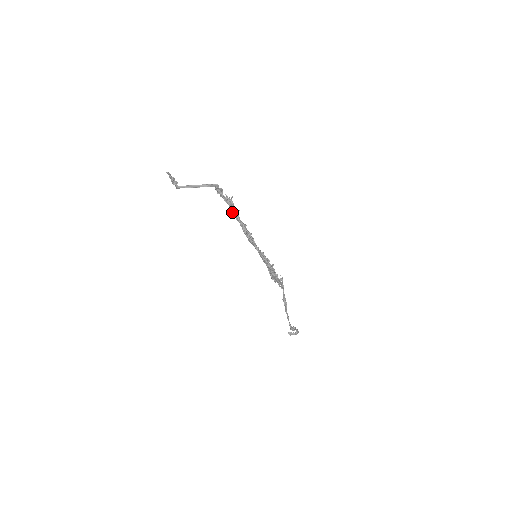
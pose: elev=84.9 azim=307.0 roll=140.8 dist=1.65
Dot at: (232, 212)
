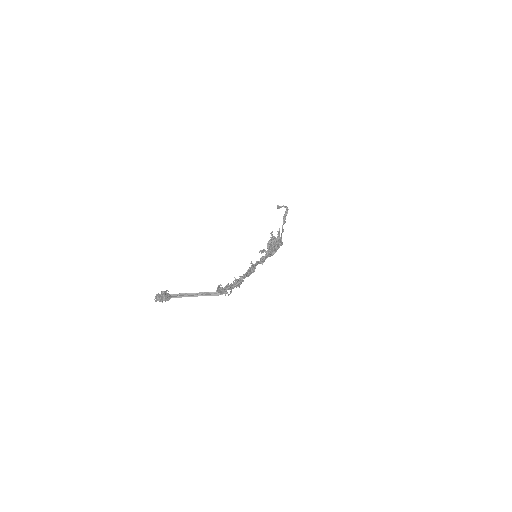
Dot at: (236, 286)
